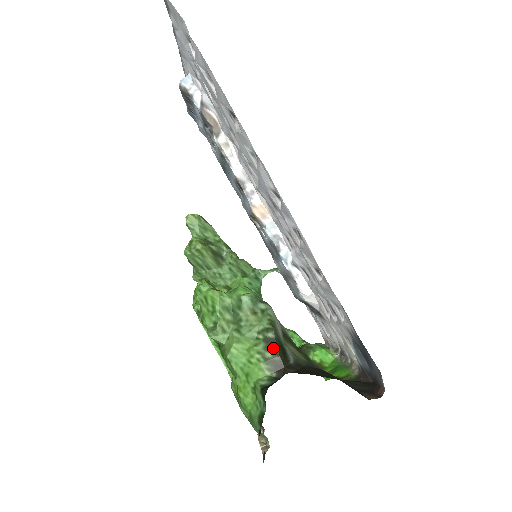
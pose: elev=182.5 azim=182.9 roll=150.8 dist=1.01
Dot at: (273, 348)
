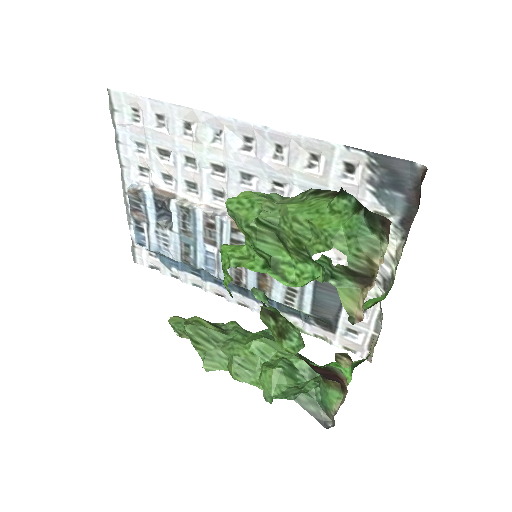
Dot at: (321, 192)
